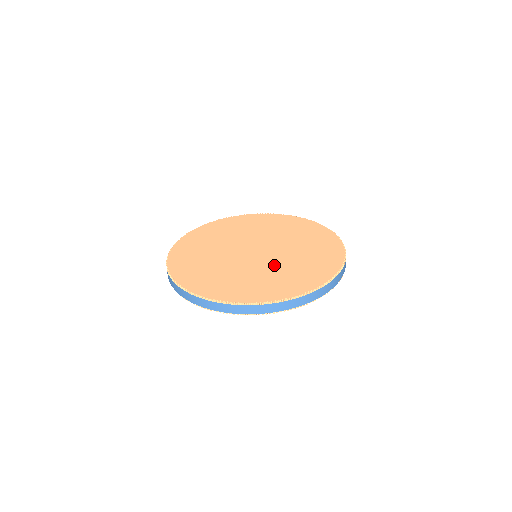
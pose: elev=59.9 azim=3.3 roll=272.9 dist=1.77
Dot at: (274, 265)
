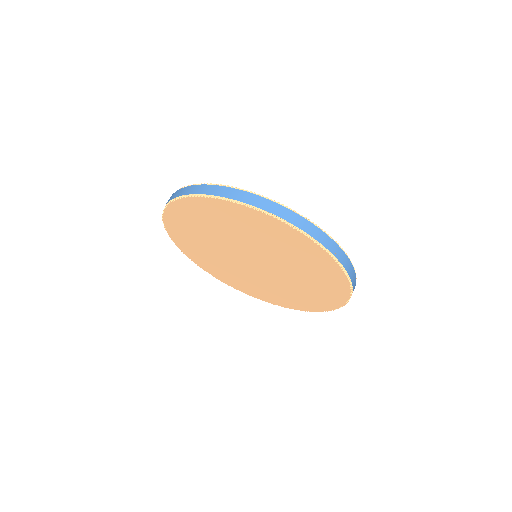
Dot at: occluded
